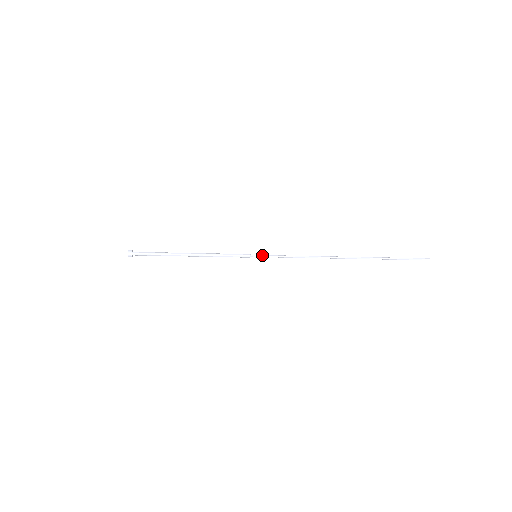
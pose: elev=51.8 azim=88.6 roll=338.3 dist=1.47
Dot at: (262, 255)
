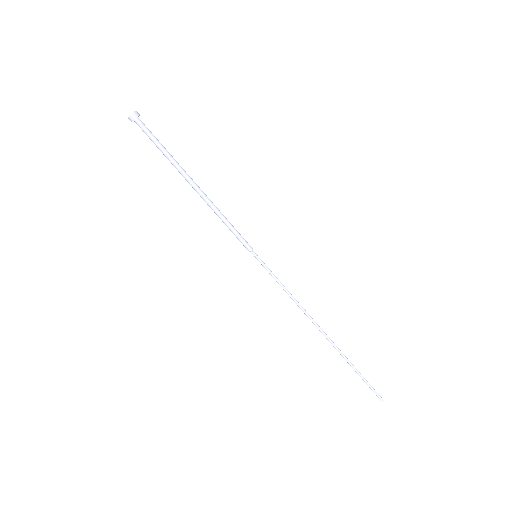
Dot at: occluded
